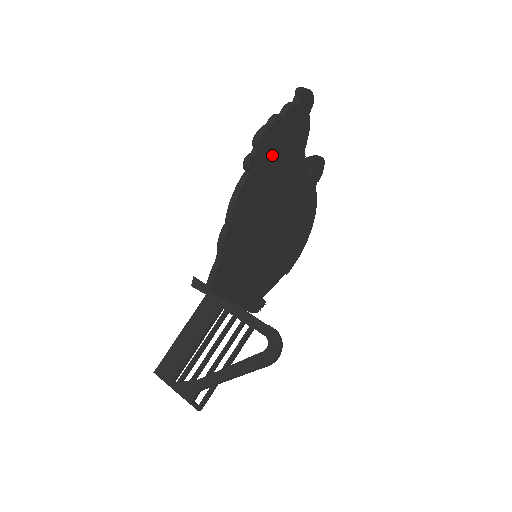
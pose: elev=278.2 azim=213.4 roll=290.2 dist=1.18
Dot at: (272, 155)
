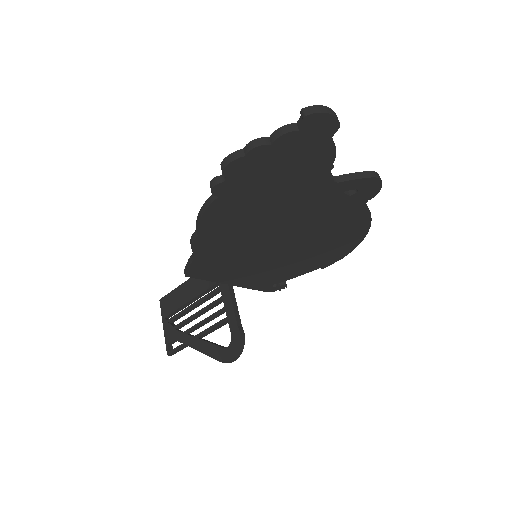
Dot at: (257, 180)
